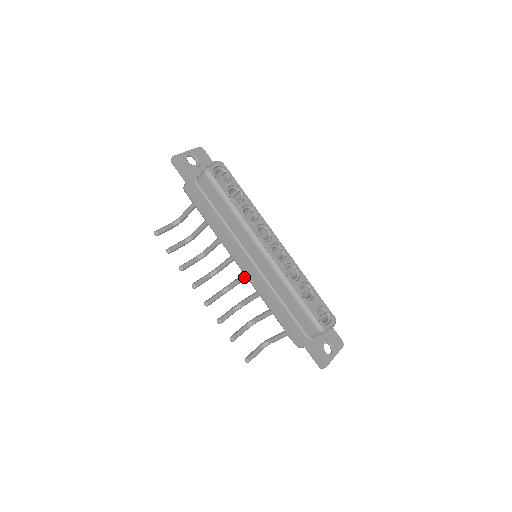
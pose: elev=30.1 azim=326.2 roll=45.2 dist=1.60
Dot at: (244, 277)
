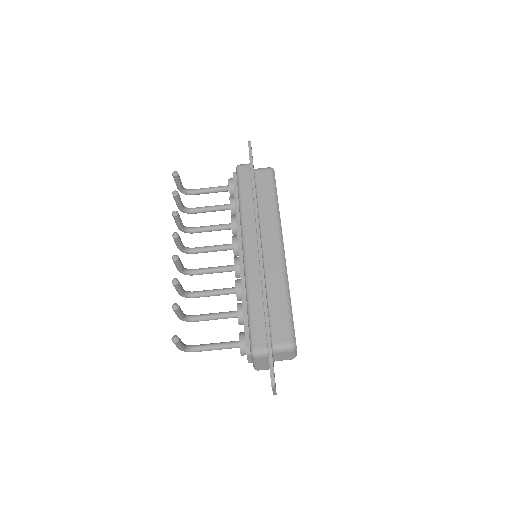
Dot at: (225, 268)
